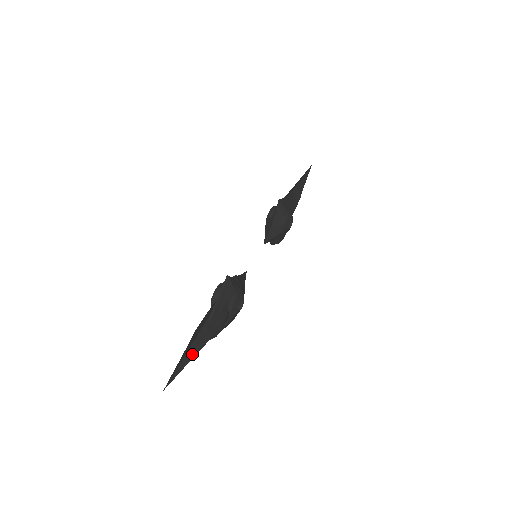
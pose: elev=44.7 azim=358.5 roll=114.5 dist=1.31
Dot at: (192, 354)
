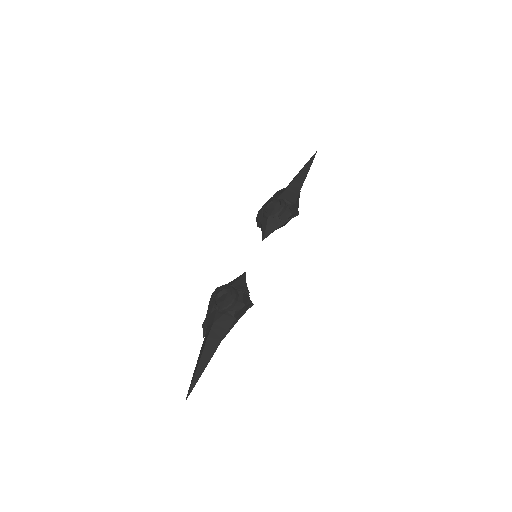
Dot at: (206, 365)
